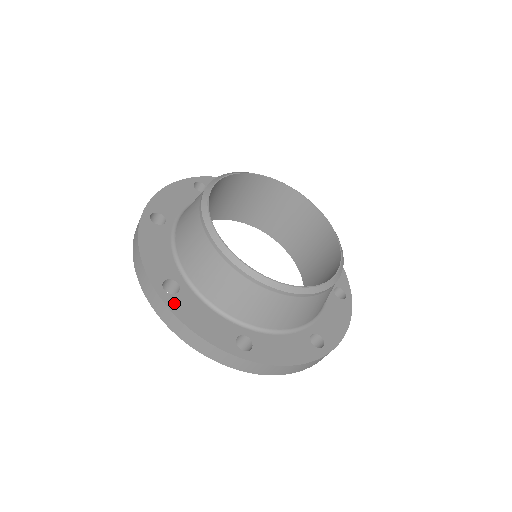
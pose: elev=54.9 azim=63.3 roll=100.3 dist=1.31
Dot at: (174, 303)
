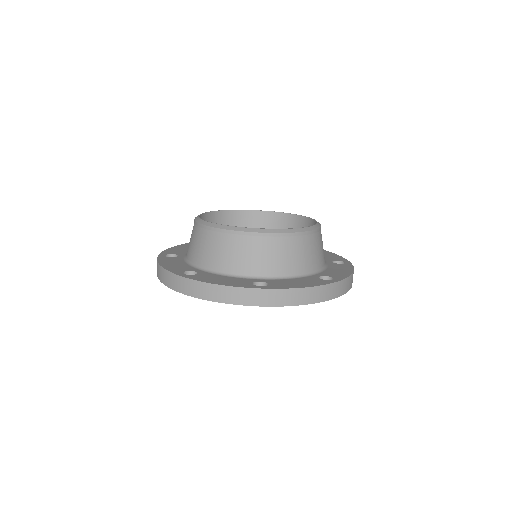
Dot at: (195, 277)
